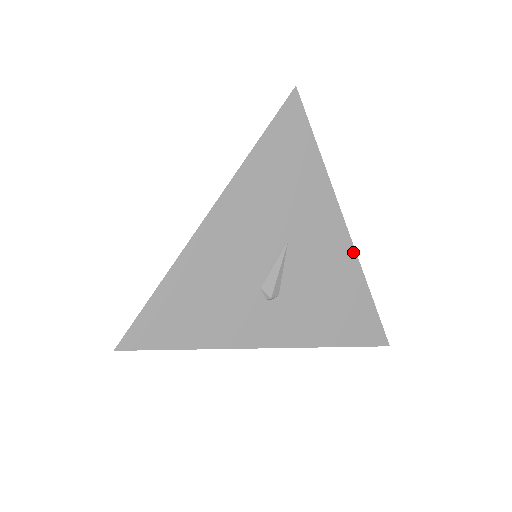
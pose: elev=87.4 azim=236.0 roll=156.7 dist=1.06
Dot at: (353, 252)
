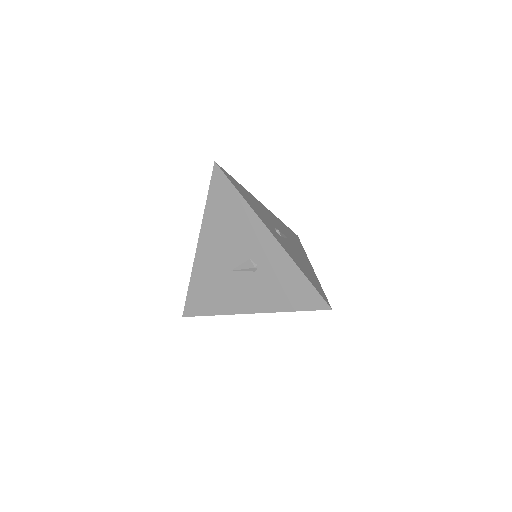
Dot at: (314, 272)
